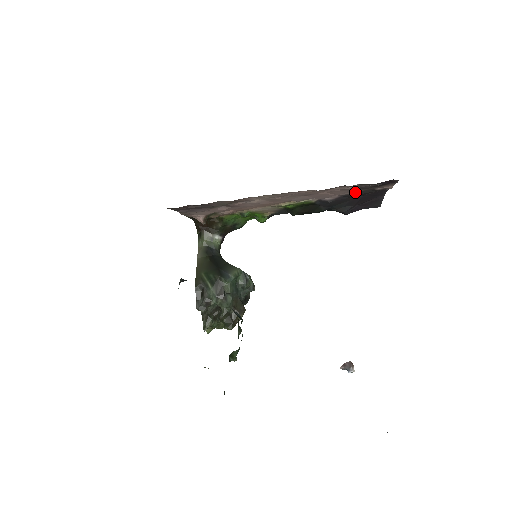
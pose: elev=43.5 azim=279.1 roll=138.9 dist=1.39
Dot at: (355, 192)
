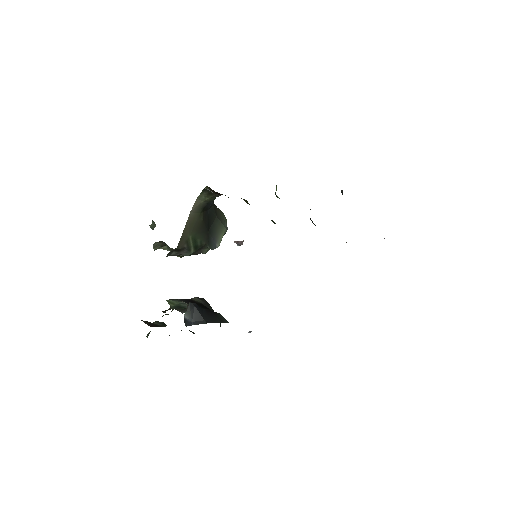
Dot at: occluded
